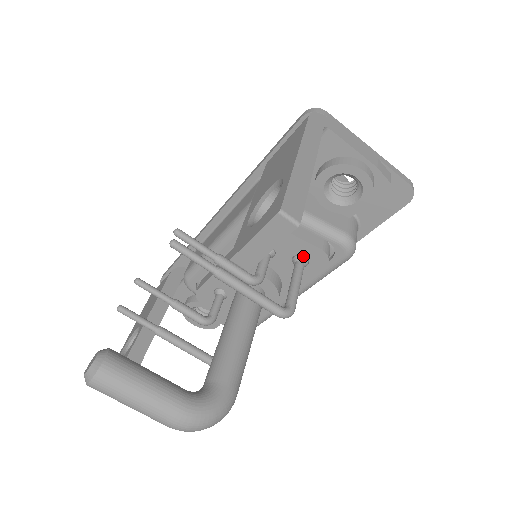
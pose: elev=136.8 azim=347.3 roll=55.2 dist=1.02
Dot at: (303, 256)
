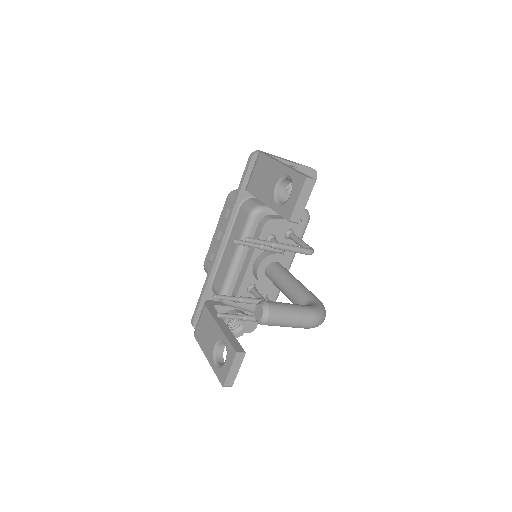
Dot at: (290, 230)
